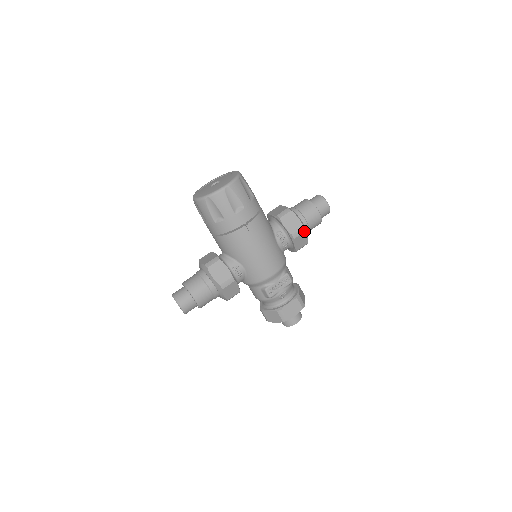
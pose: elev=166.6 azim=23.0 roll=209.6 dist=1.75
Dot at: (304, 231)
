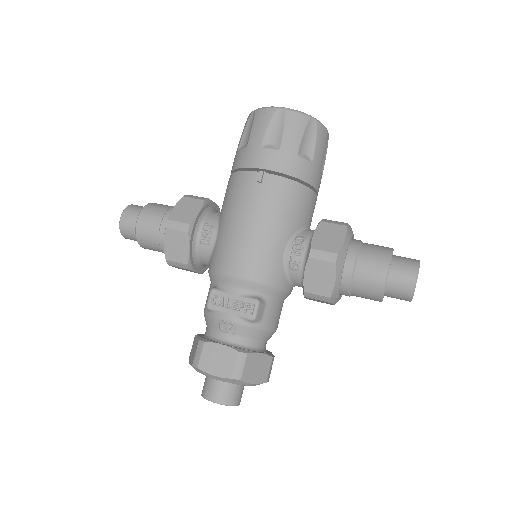
Dot at: (333, 261)
